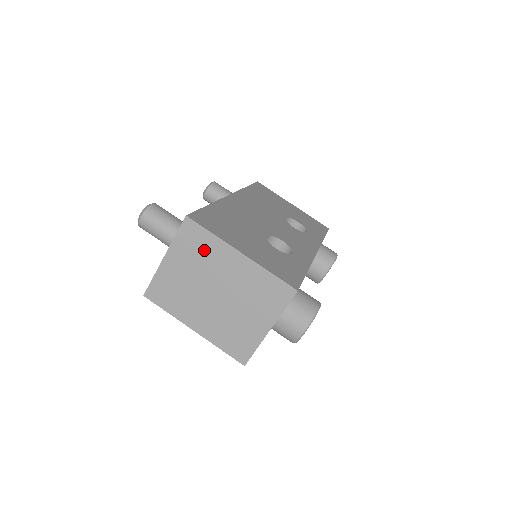
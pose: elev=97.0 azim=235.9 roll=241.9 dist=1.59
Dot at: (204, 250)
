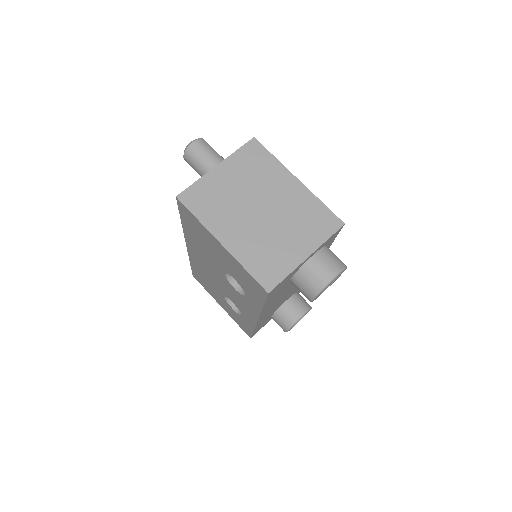
Dot at: (262, 169)
